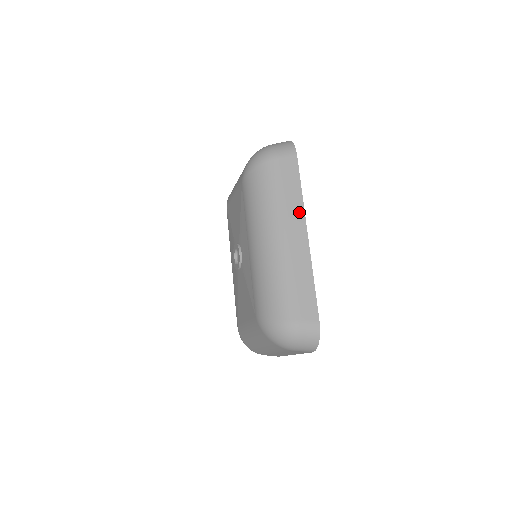
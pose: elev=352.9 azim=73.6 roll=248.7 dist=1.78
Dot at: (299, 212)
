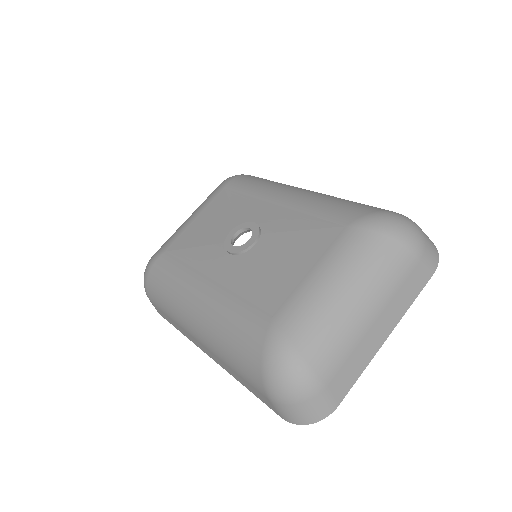
Dot at: occluded
